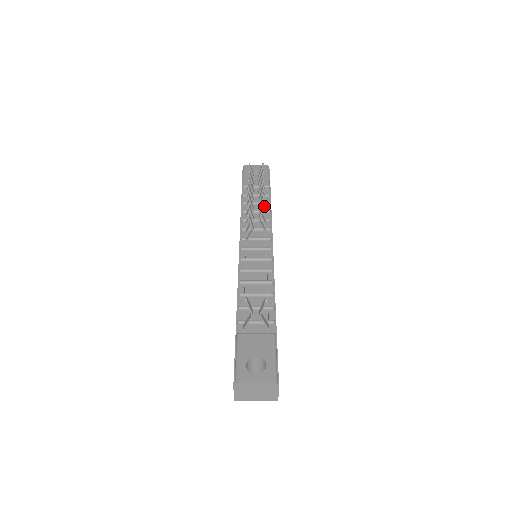
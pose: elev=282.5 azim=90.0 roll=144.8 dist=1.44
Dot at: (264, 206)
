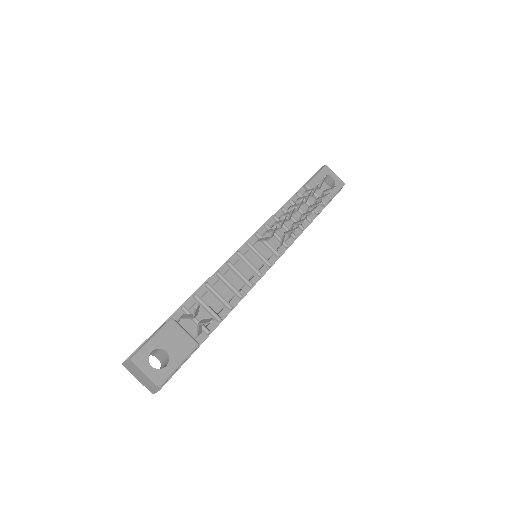
Dot at: occluded
